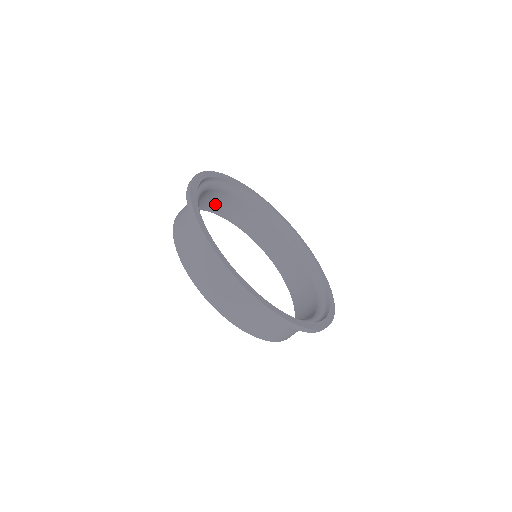
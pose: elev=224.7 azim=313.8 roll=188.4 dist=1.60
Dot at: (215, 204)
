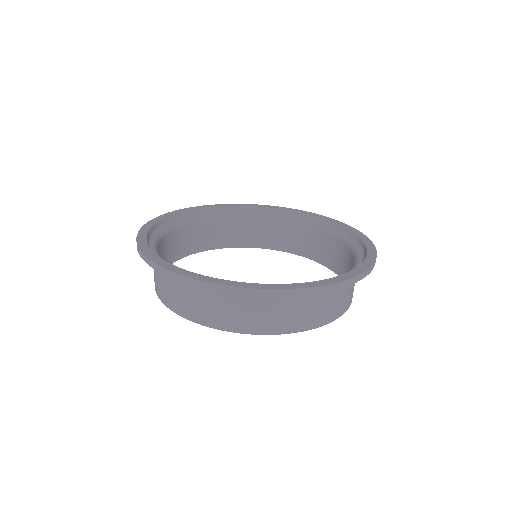
Dot at: (216, 238)
